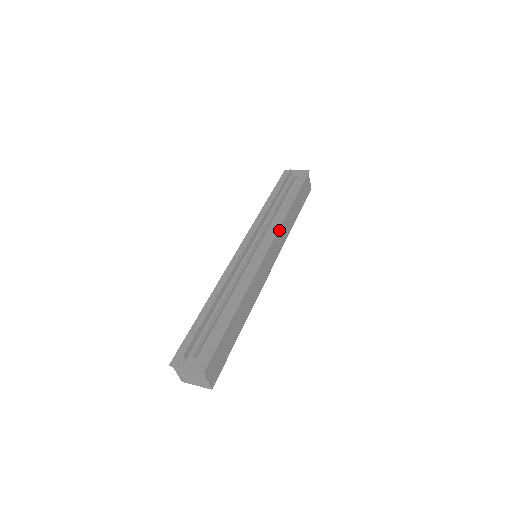
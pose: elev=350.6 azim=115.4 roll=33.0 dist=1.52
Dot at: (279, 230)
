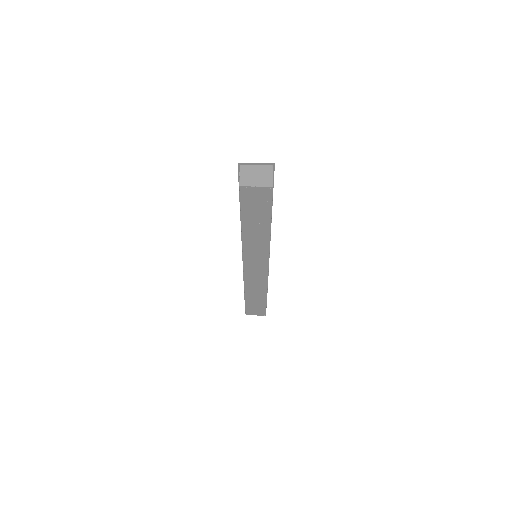
Dot at: occluded
